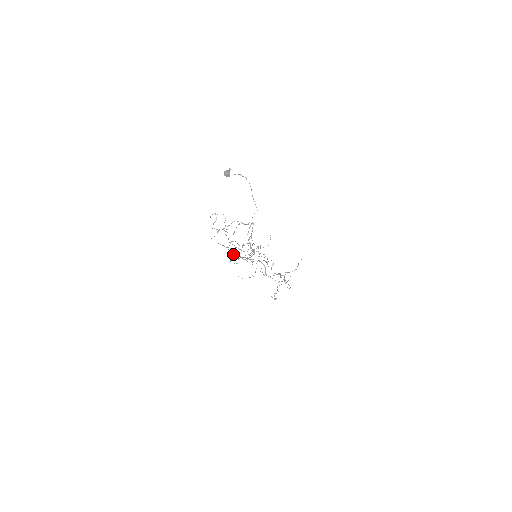
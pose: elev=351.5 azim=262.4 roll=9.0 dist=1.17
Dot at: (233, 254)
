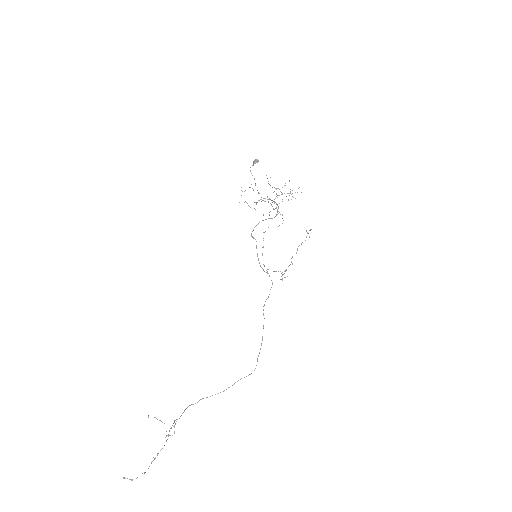
Dot at: occluded
